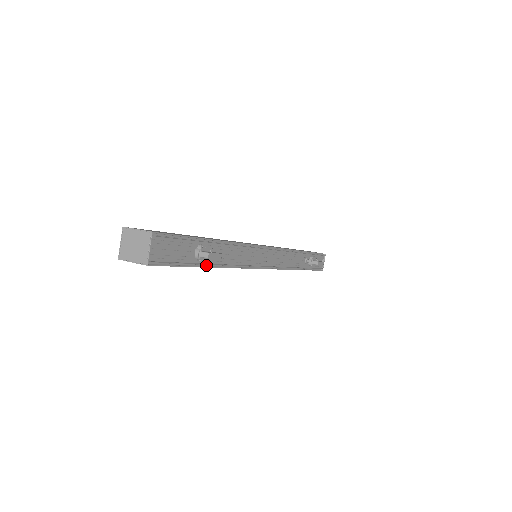
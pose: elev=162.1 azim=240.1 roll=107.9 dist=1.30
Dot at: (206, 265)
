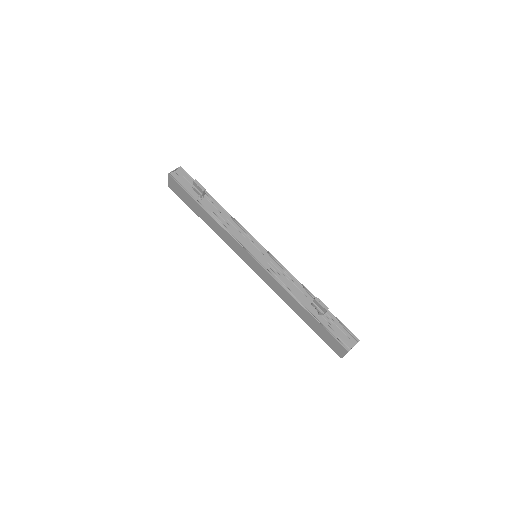
Dot at: (202, 207)
